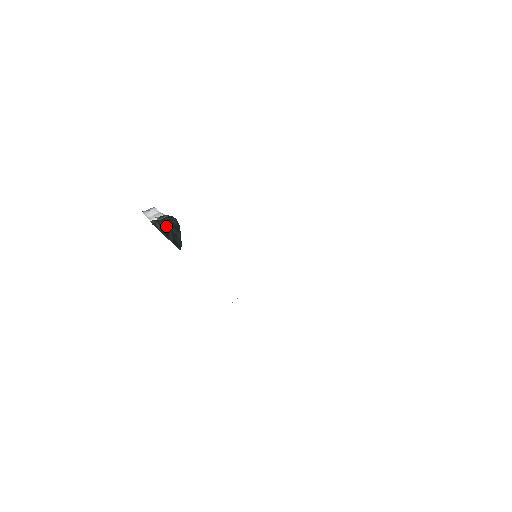
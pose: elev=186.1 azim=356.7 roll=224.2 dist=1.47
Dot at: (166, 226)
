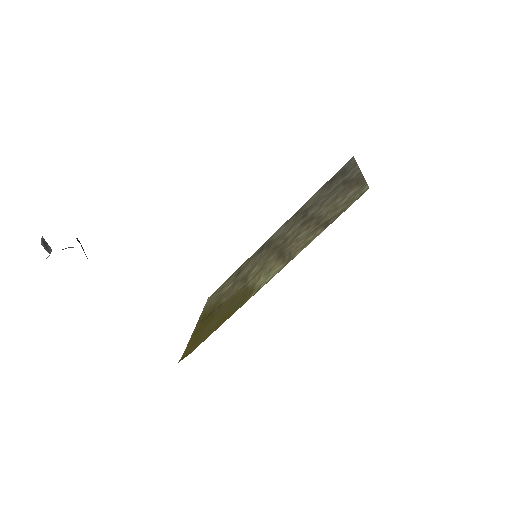
Dot at: occluded
